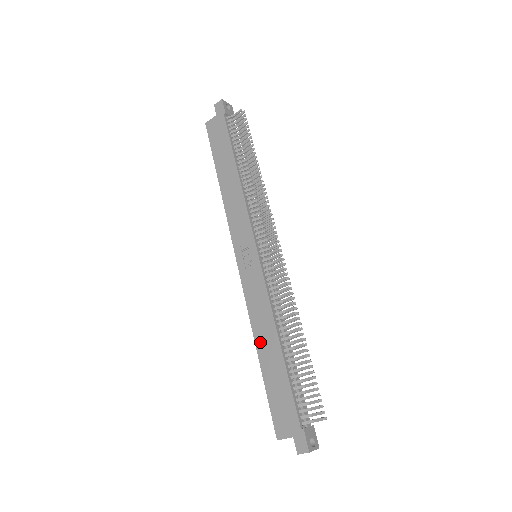
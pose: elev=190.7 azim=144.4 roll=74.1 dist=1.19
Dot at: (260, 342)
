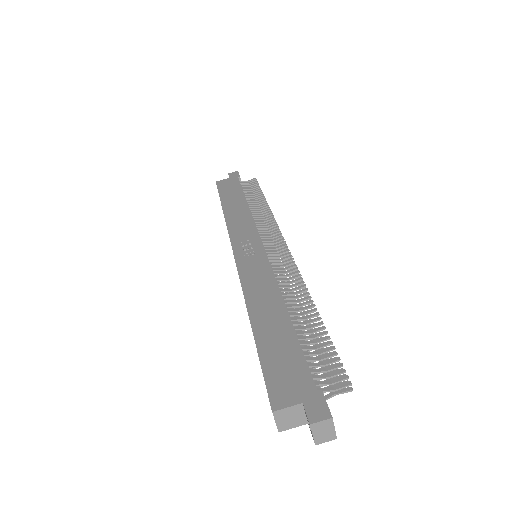
Dot at: (256, 311)
